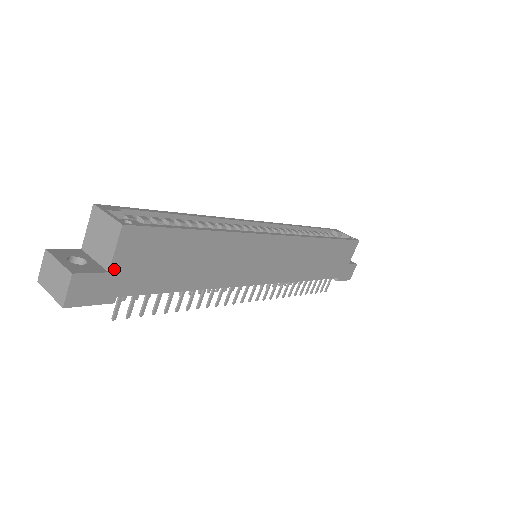
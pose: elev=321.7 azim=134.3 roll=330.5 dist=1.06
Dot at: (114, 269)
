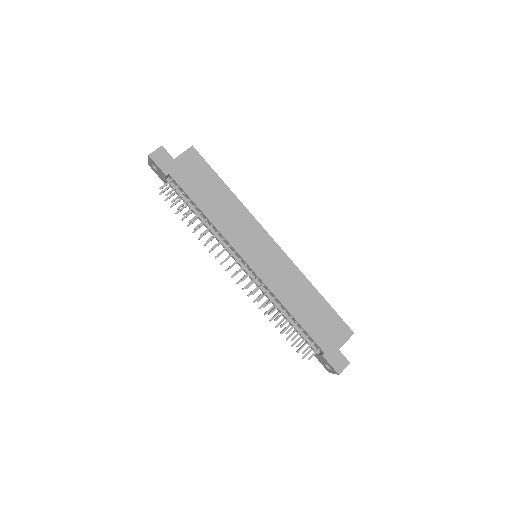
Dot at: (177, 160)
